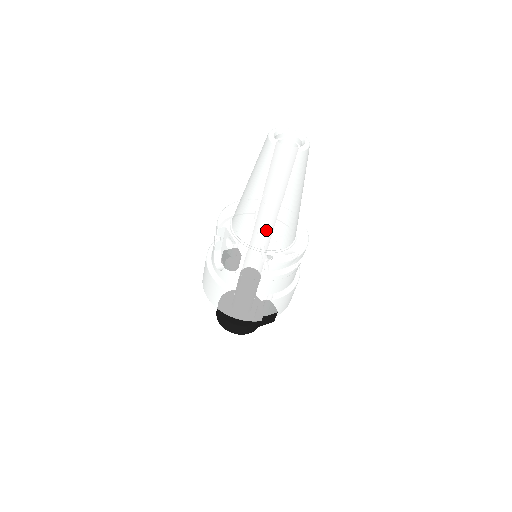
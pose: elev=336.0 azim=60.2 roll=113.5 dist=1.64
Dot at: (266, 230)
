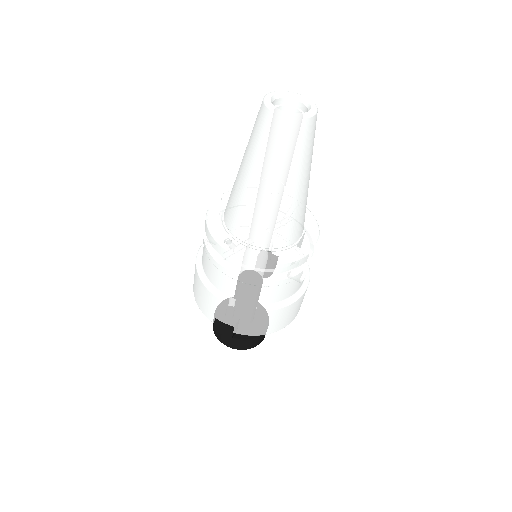
Dot at: (236, 207)
